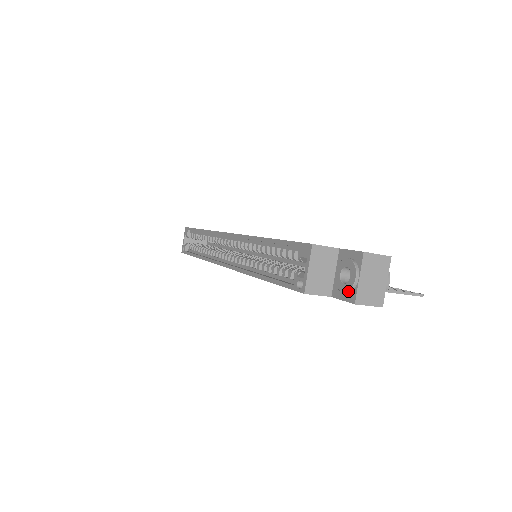
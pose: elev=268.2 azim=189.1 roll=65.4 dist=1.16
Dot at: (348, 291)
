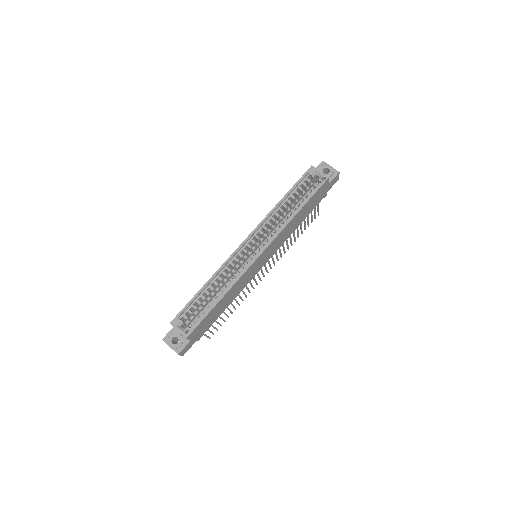
Dot at: (333, 172)
